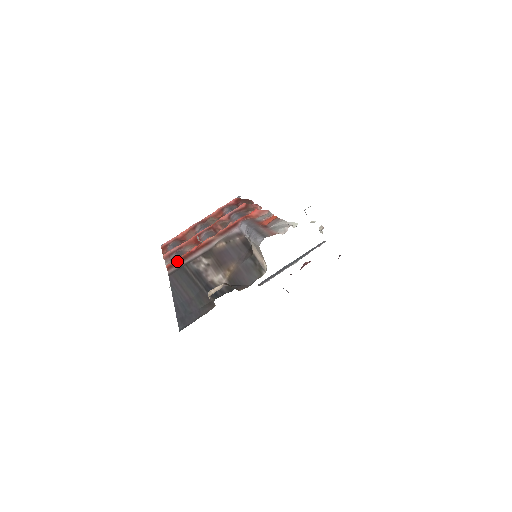
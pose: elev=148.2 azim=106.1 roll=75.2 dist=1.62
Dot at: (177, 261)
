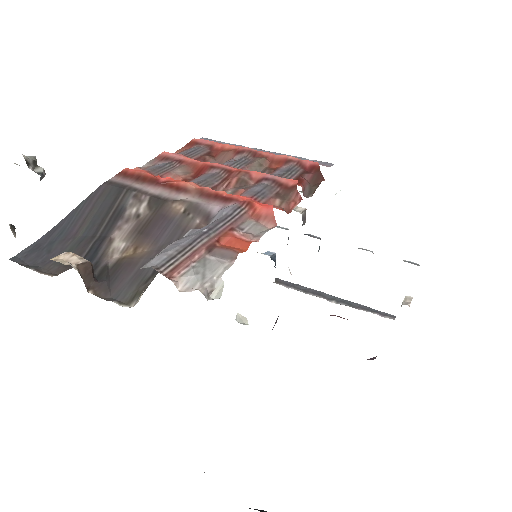
Dot at: (135, 174)
